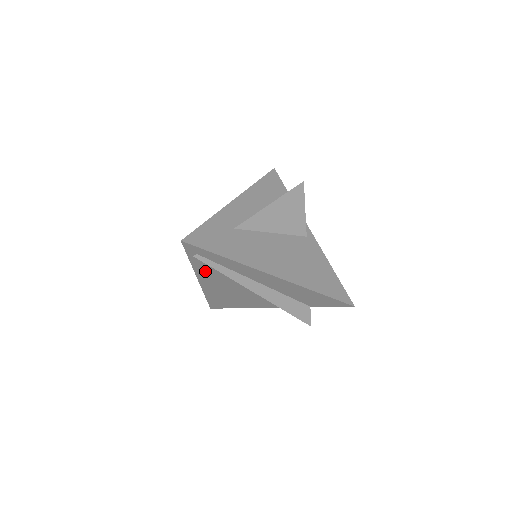
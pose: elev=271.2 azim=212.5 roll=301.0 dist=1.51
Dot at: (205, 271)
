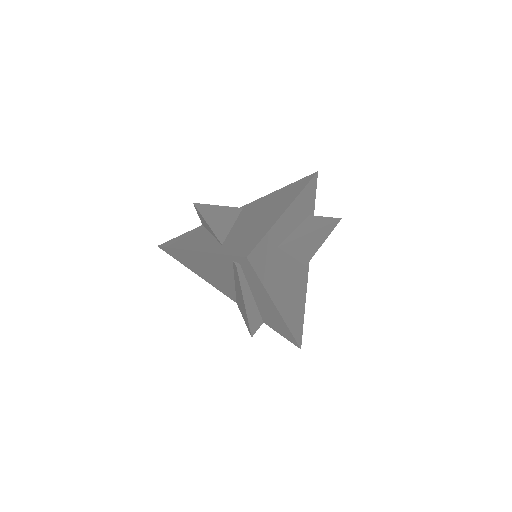
Dot at: (218, 261)
